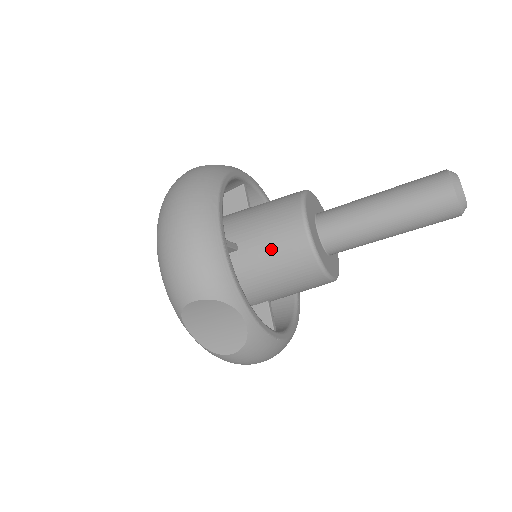
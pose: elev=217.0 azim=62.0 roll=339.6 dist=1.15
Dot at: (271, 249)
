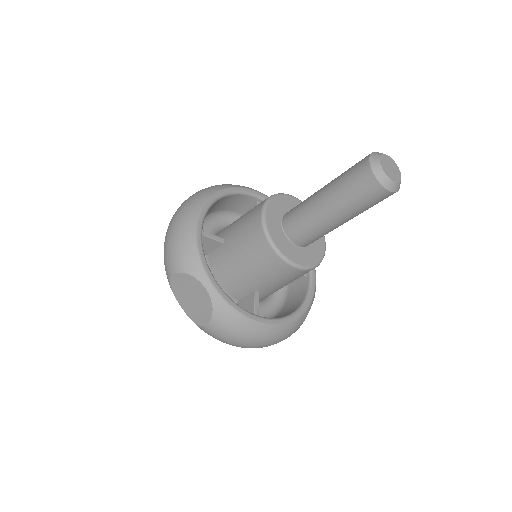
Dot at: (241, 239)
